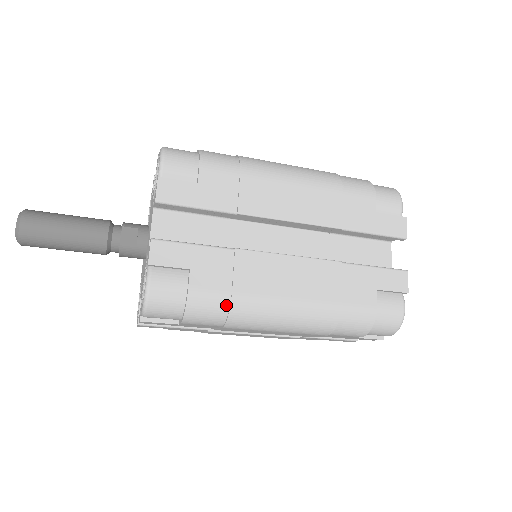
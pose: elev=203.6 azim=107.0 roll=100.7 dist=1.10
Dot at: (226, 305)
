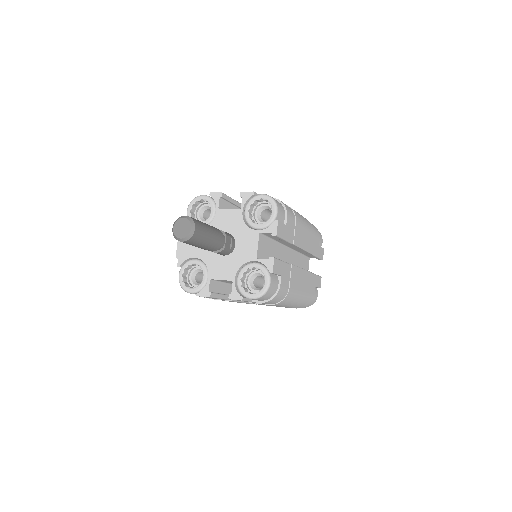
Dot at: (285, 295)
